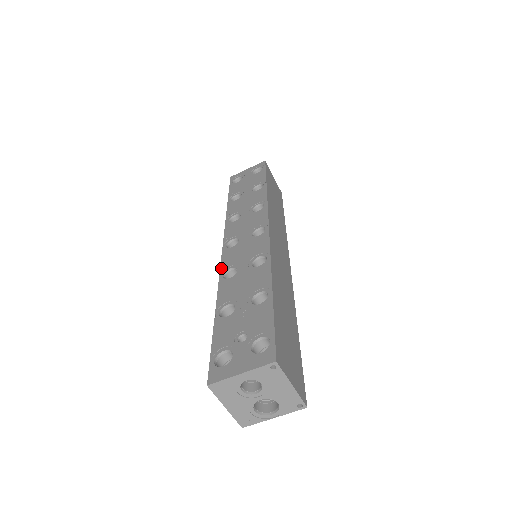
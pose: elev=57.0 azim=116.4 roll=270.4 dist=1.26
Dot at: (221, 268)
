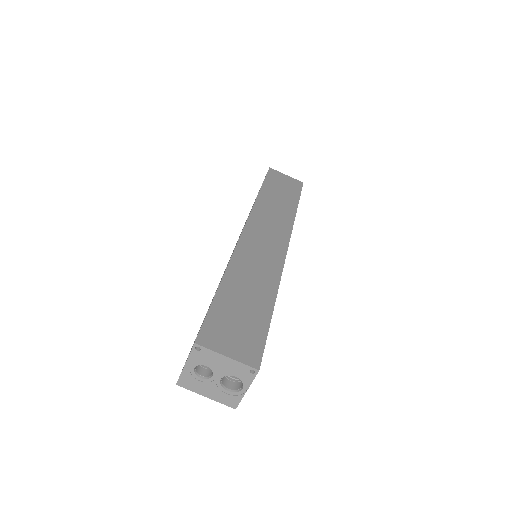
Dot at: occluded
